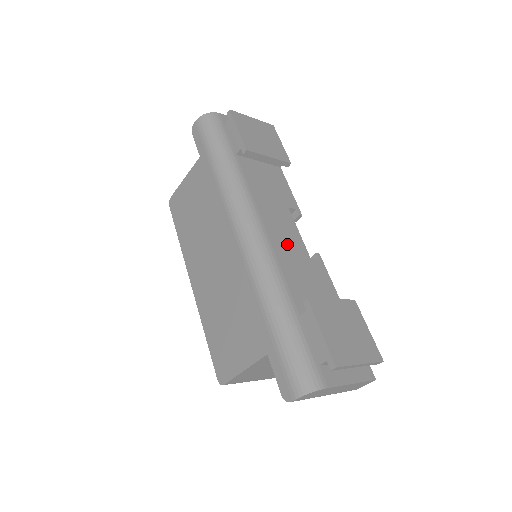
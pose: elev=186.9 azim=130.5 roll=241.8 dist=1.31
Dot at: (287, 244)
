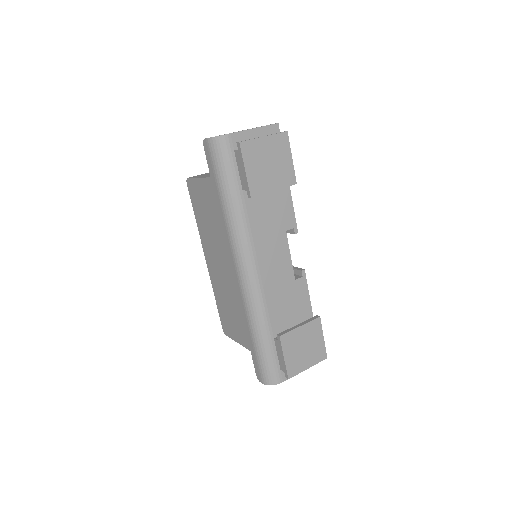
Dot at: (276, 276)
